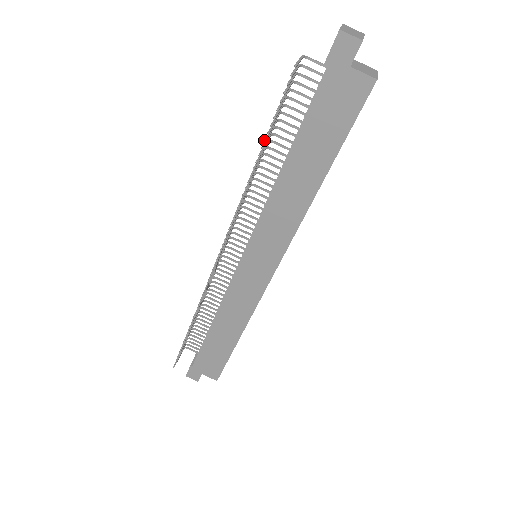
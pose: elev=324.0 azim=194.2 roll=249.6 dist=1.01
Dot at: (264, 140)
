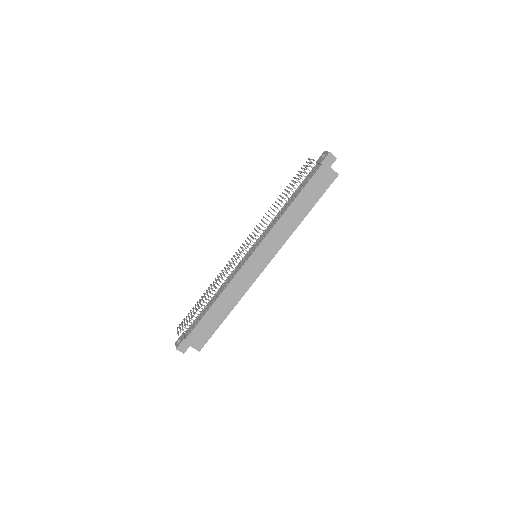
Dot at: occluded
